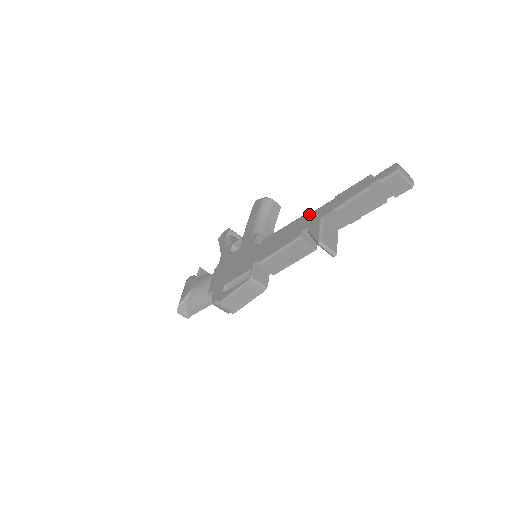
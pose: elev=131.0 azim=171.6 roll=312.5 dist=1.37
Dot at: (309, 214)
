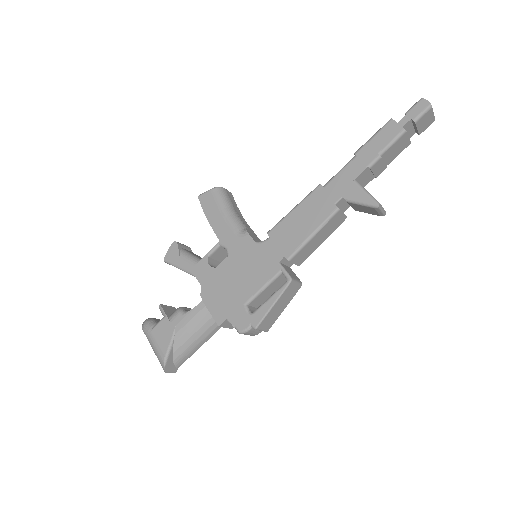
Dot at: (328, 182)
